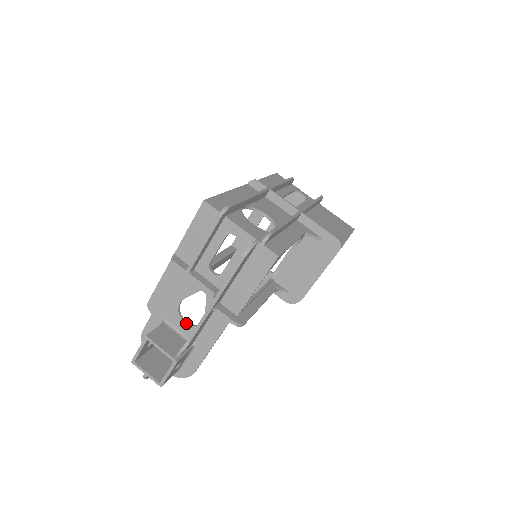
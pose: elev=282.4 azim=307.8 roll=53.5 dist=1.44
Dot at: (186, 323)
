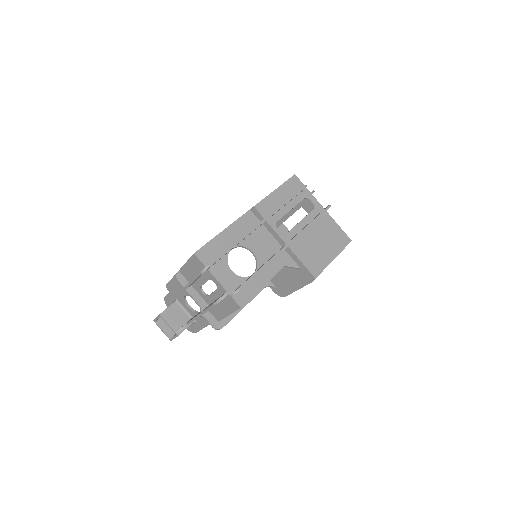
Dot at: (189, 308)
